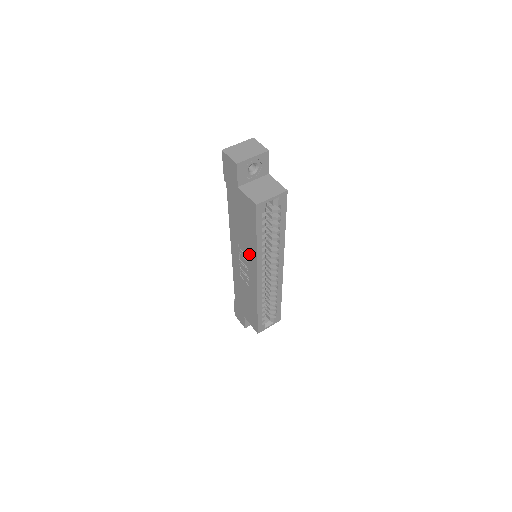
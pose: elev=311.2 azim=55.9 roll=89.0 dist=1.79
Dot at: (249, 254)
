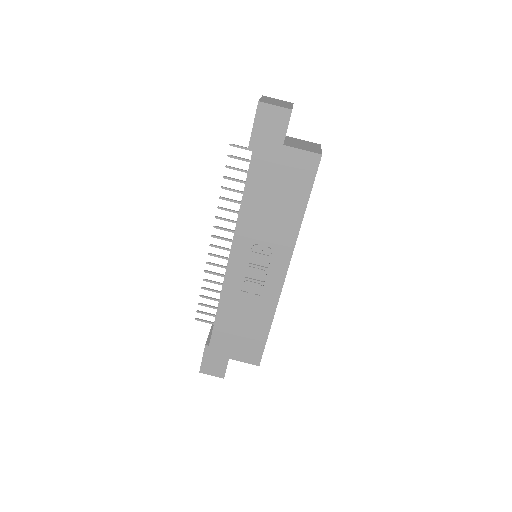
Dot at: (279, 240)
